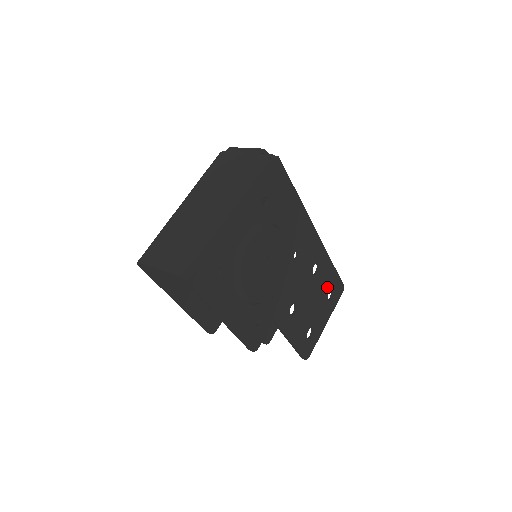
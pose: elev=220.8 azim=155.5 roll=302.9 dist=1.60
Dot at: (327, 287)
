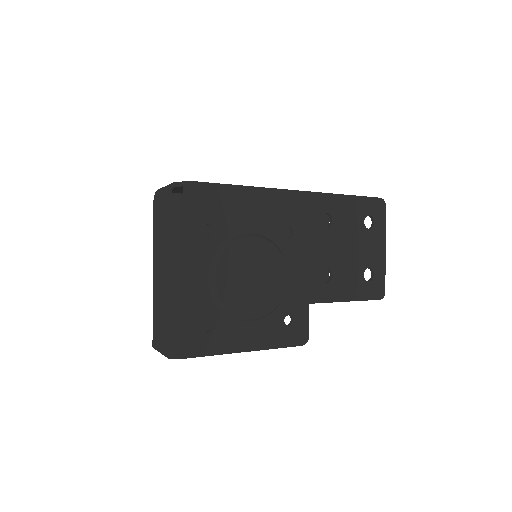
Dot at: (357, 220)
